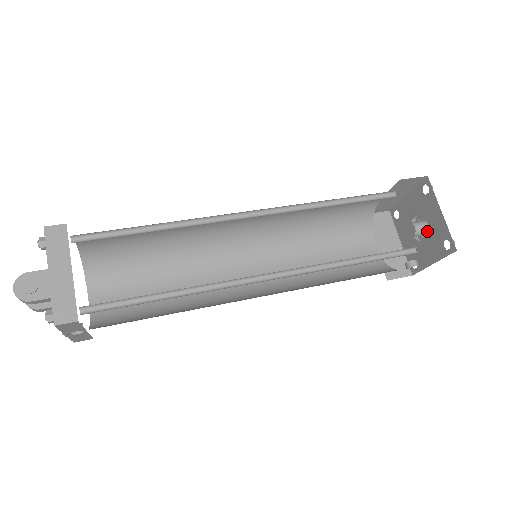
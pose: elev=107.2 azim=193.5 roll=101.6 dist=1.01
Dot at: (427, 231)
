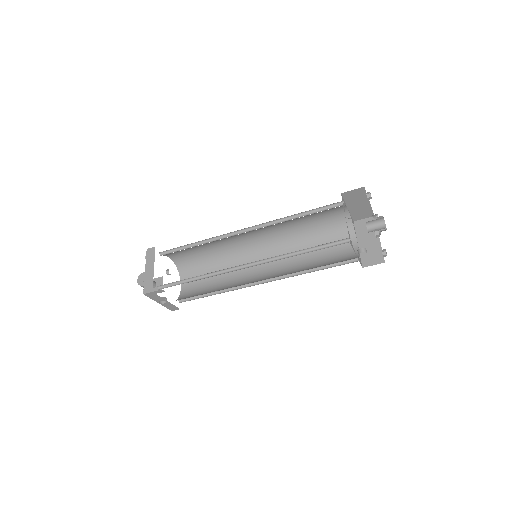
Dot at: (378, 226)
